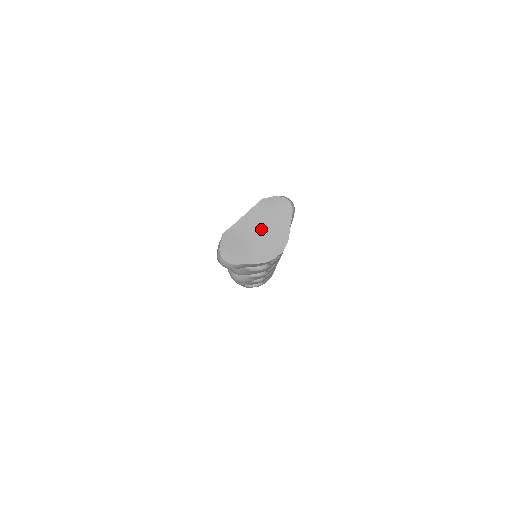
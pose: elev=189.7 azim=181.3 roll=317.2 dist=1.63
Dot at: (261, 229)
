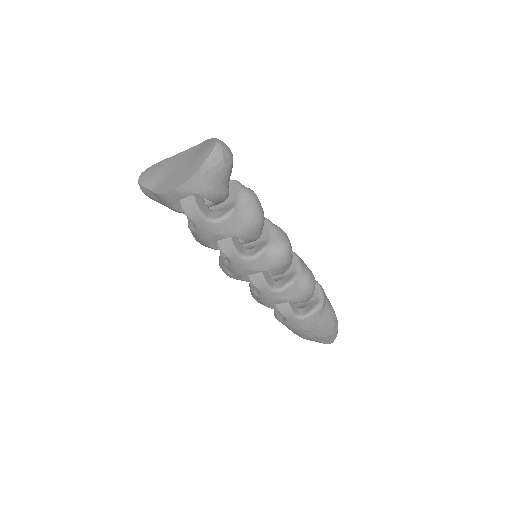
Dot at: (183, 165)
